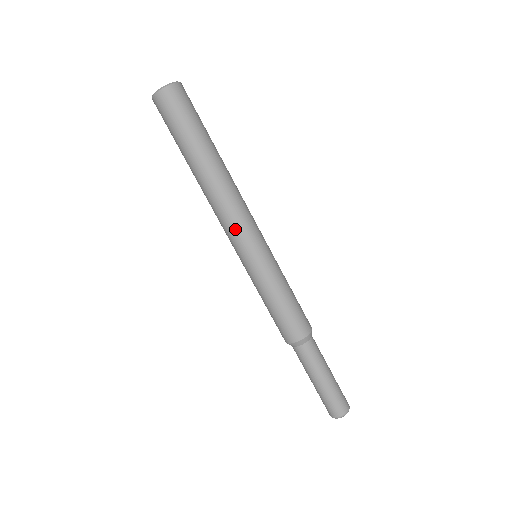
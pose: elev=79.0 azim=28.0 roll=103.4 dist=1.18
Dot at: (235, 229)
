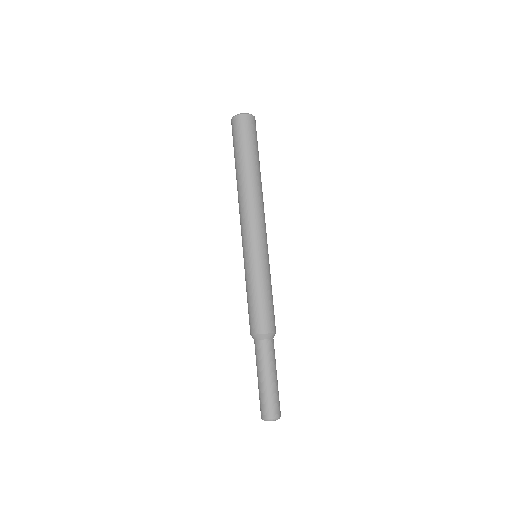
Dot at: (262, 225)
